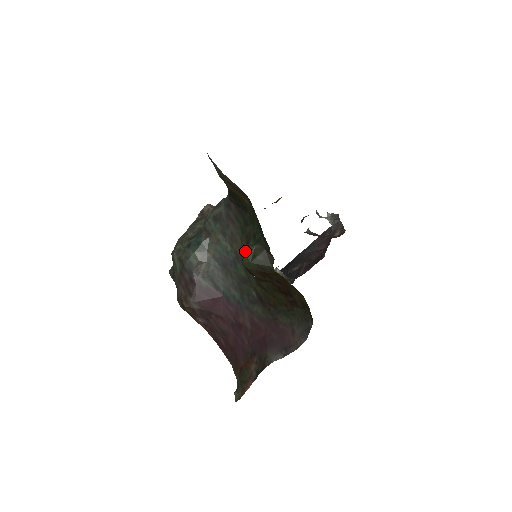
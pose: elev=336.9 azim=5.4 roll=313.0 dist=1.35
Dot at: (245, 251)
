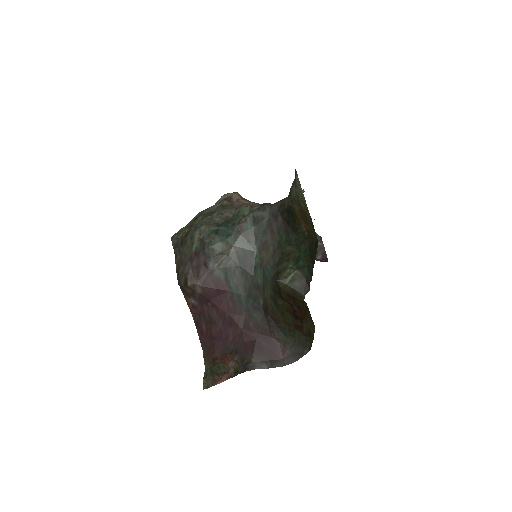
Dot at: (274, 264)
